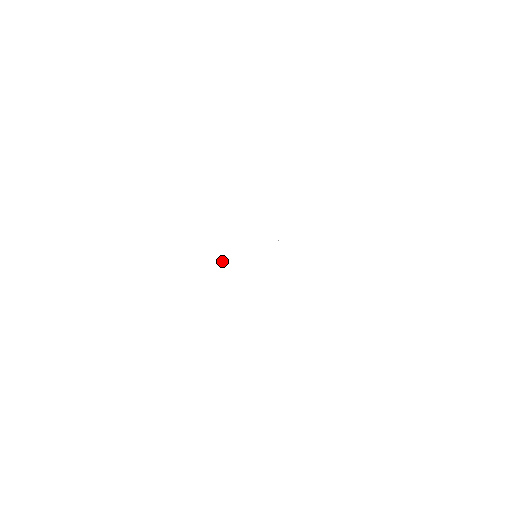
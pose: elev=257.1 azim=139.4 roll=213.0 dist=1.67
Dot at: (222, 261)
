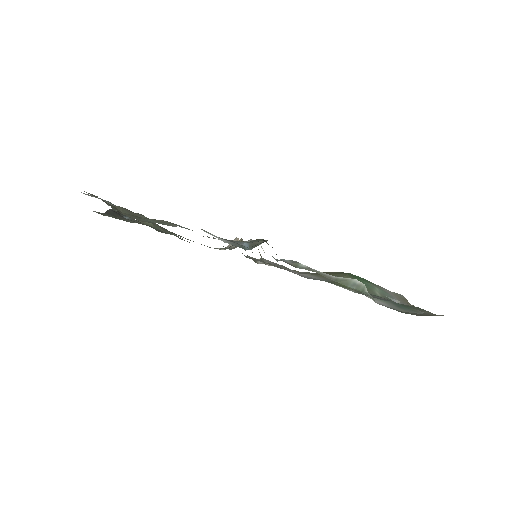
Dot at: (238, 239)
